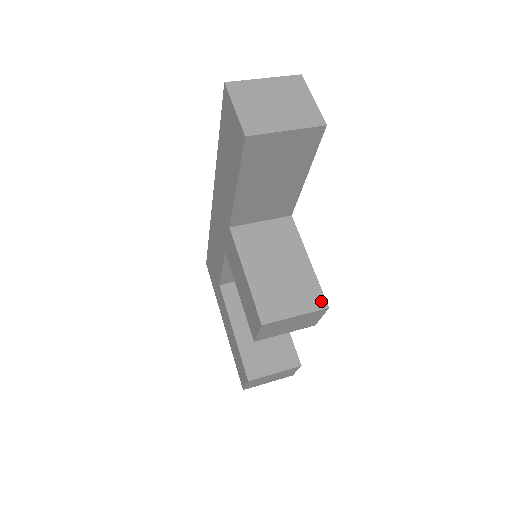
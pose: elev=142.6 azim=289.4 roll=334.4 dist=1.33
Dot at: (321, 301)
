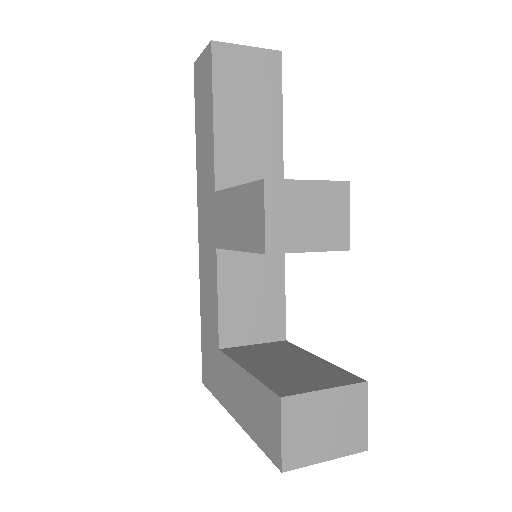
Dot at: occluded
